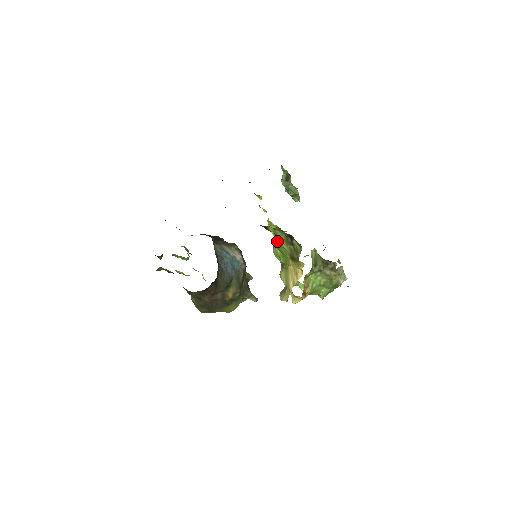
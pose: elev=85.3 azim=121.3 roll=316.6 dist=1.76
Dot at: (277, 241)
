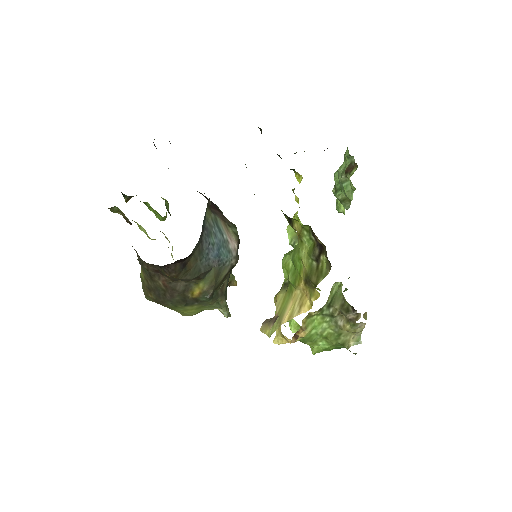
Dot at: (296, 247)
